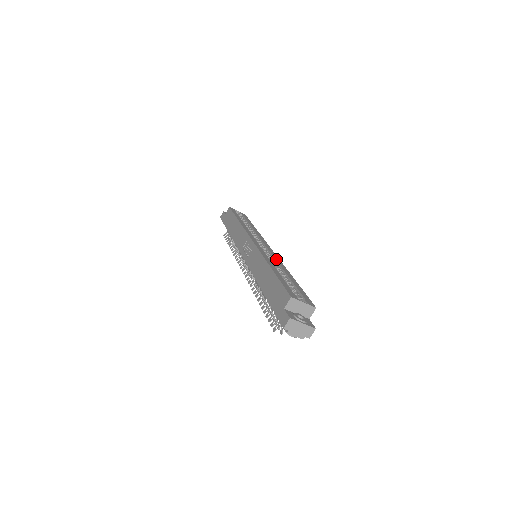
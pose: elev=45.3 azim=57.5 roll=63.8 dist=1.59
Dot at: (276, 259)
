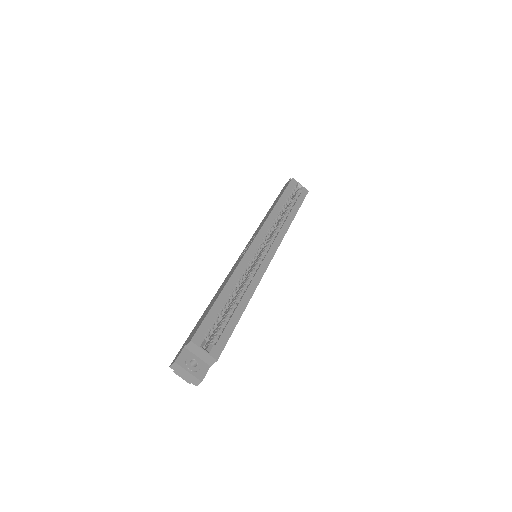
Dot at: (256, 274)
